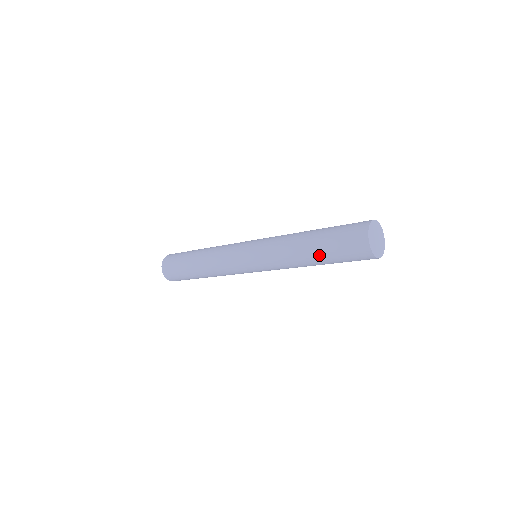
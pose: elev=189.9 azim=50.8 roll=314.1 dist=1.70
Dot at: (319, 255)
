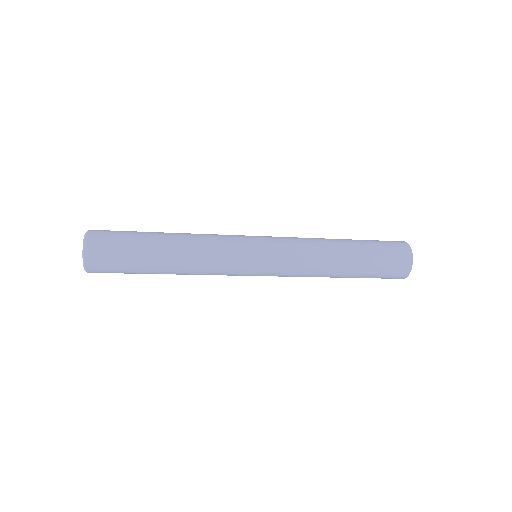
Dot at: (358, 253)
